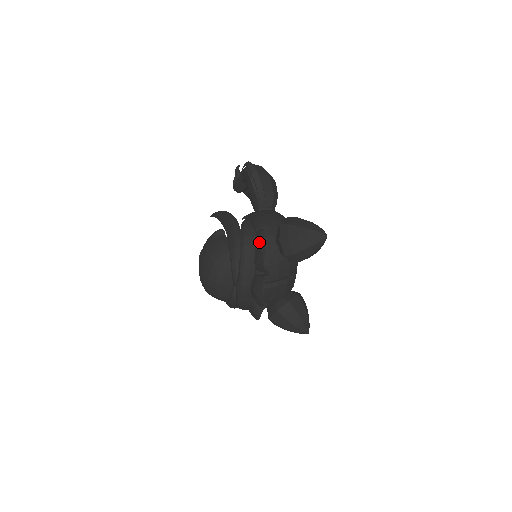
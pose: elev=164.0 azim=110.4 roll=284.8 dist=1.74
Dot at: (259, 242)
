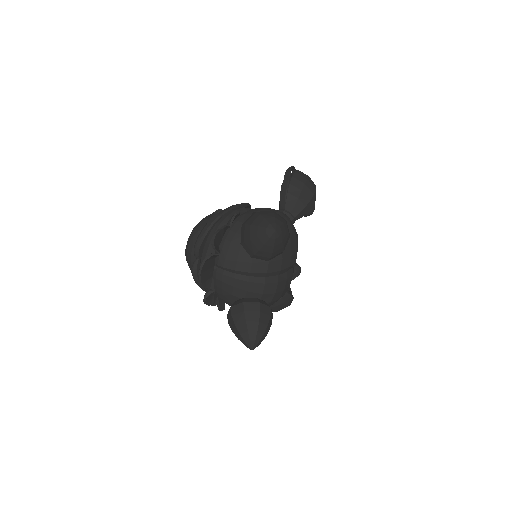
Dot at: (228, 222)
